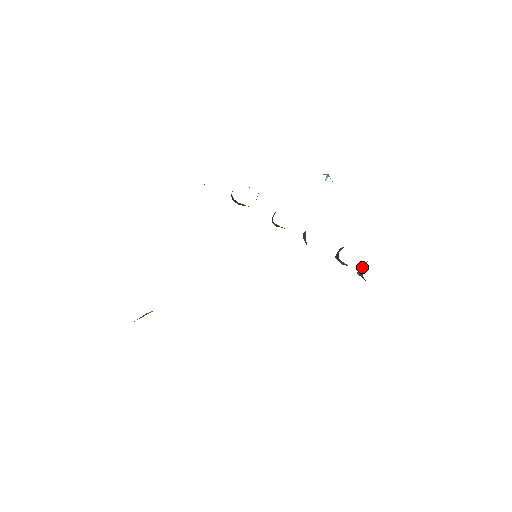
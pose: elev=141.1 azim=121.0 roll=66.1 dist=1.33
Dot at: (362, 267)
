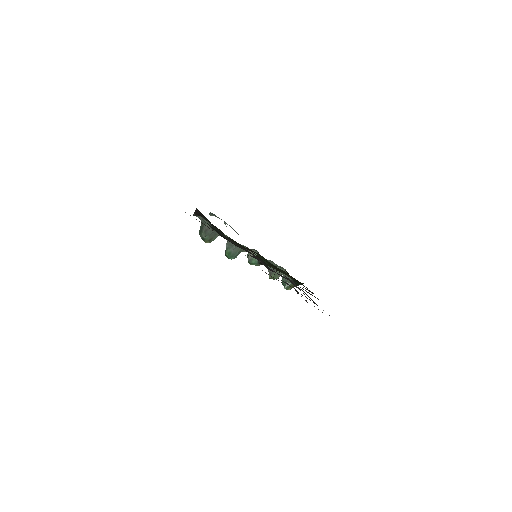
Dot at: occluded
